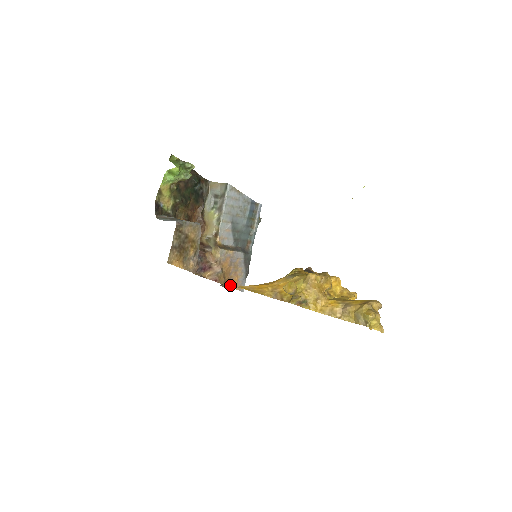
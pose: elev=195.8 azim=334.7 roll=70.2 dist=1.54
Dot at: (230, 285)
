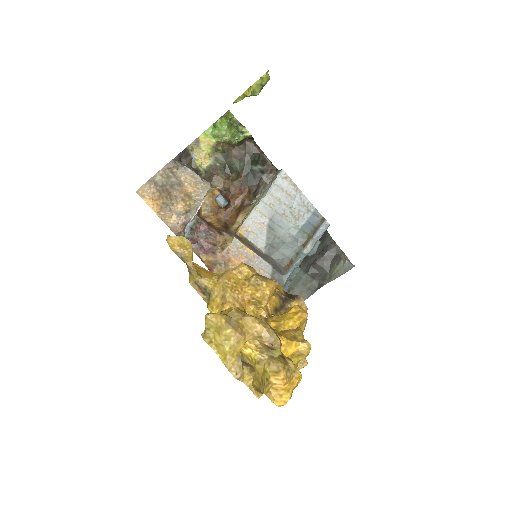
Dot at: occluded
